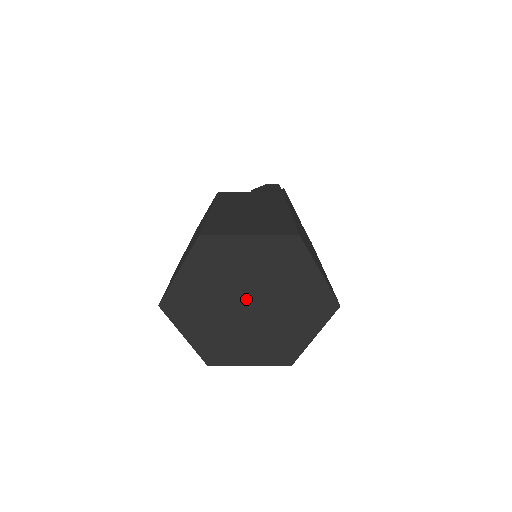
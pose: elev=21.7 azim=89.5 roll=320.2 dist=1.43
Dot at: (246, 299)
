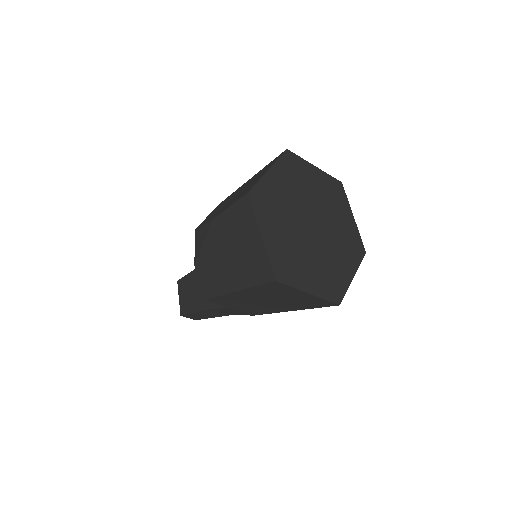
Dot at: (311, 218)
